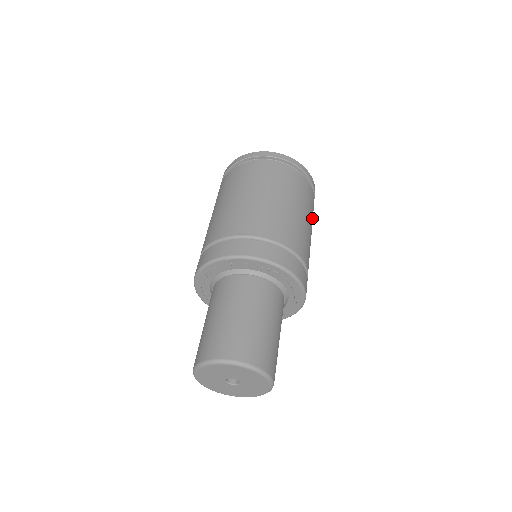
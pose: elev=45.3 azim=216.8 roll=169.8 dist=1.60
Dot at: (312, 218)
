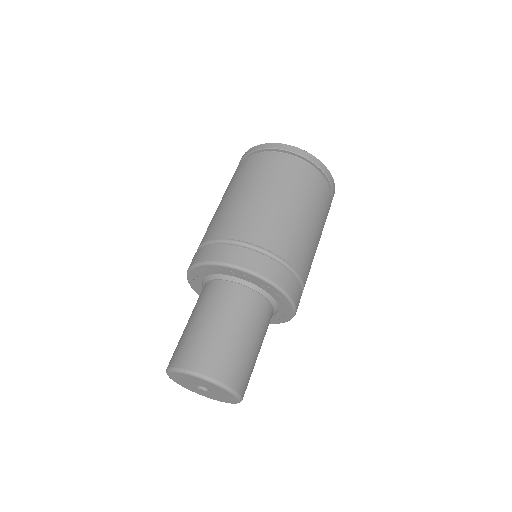
Dot at: occluded
